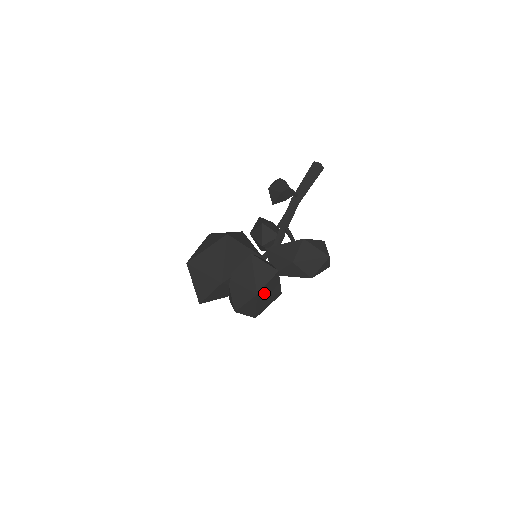
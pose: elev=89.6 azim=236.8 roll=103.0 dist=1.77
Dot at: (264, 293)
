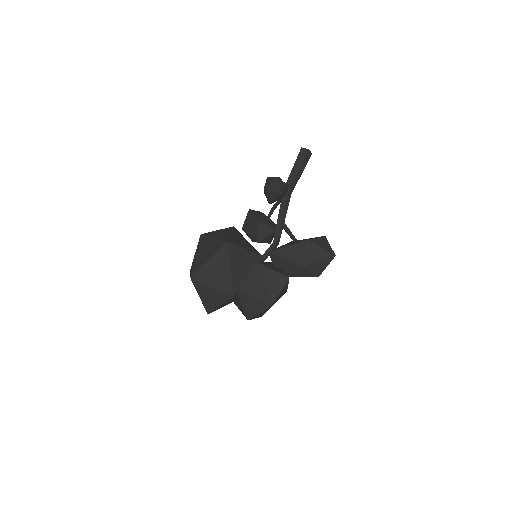
Dot at: (276, 300)
